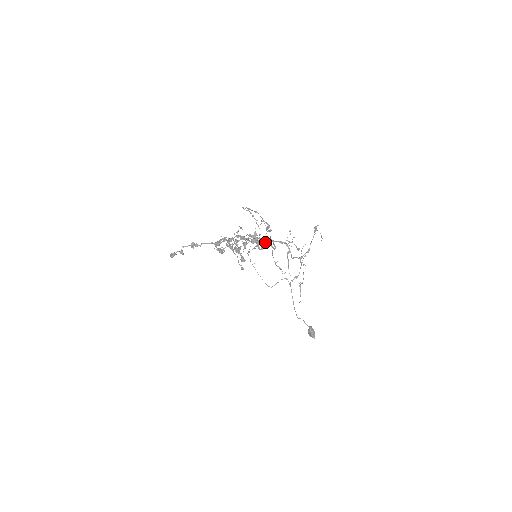
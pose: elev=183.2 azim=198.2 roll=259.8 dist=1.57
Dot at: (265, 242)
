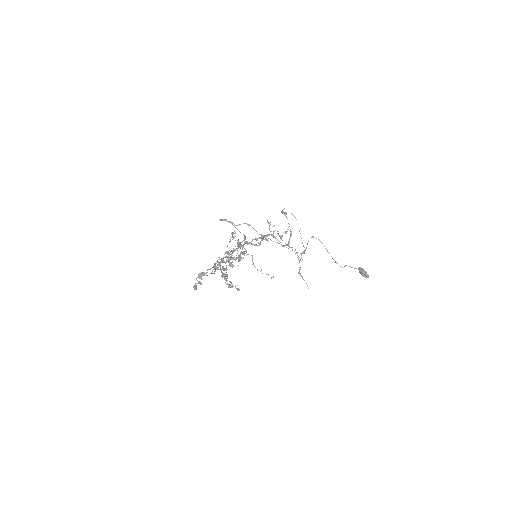
Dot at: (244, 255)
